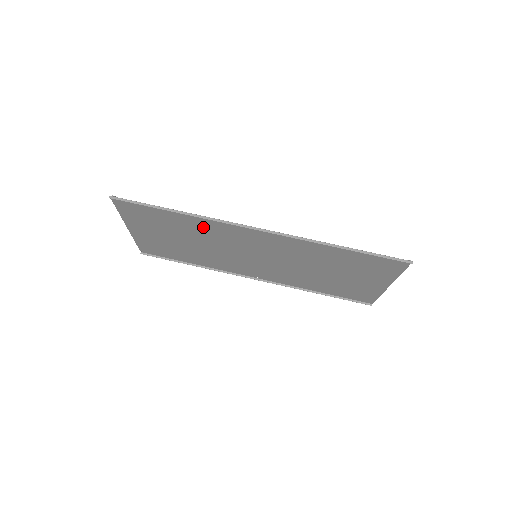
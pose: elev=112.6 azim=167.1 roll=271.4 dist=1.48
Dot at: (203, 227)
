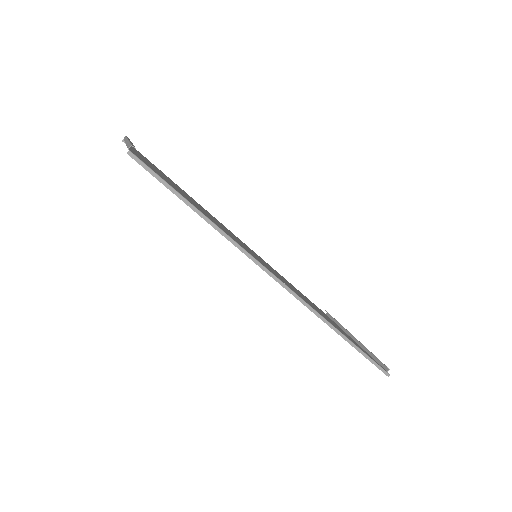
Dot at: occluded
